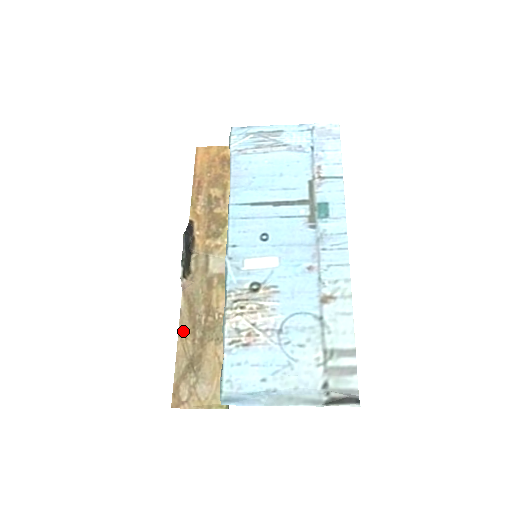
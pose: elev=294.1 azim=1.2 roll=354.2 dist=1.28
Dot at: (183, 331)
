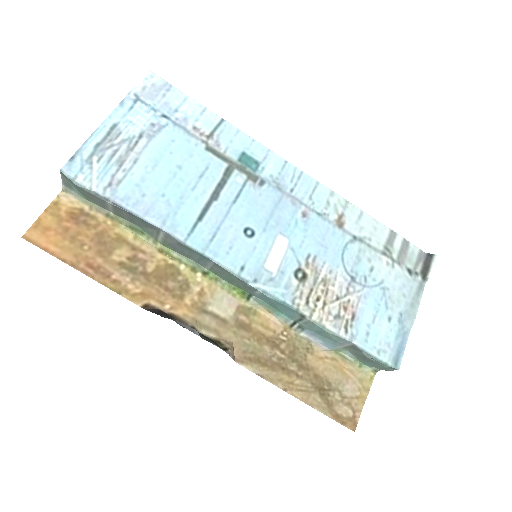
Dot at: (282, 383)
